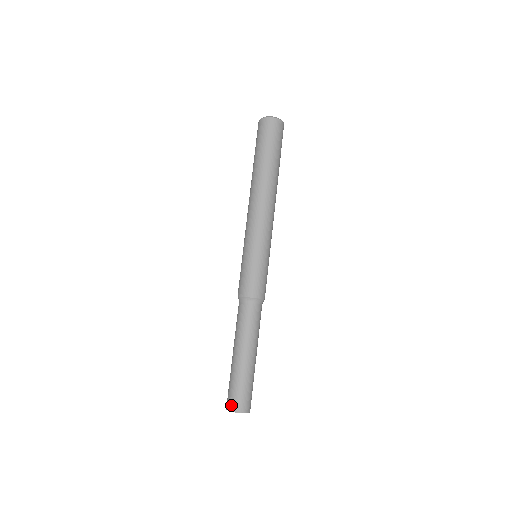
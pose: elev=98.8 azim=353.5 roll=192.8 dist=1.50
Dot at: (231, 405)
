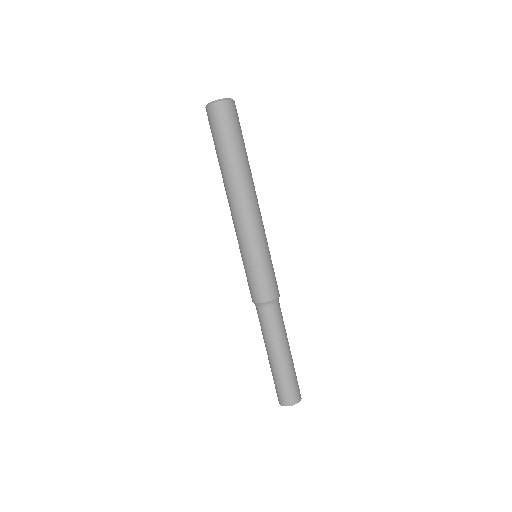
Dot at: (290, 400)
